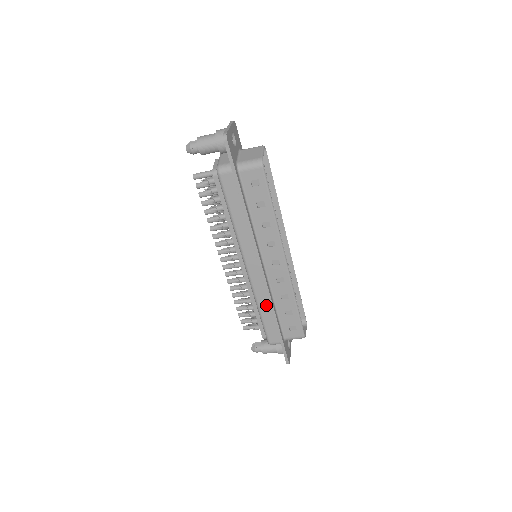
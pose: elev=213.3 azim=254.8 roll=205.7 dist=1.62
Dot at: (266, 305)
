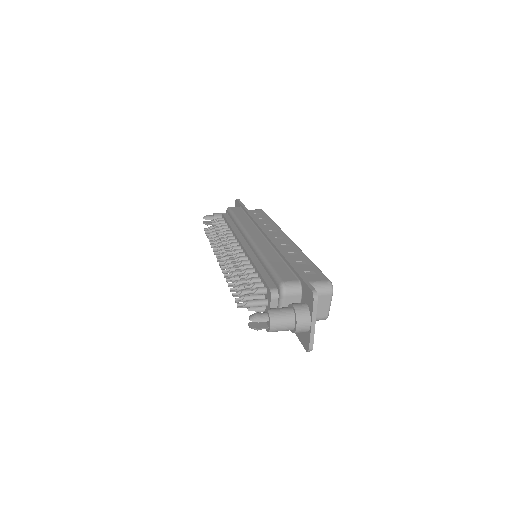
Dot at: occluded
